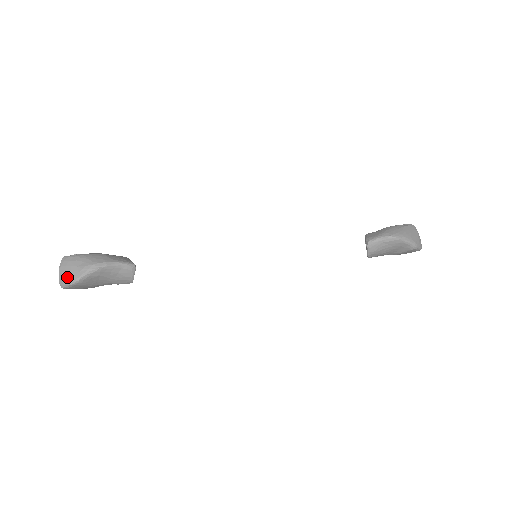
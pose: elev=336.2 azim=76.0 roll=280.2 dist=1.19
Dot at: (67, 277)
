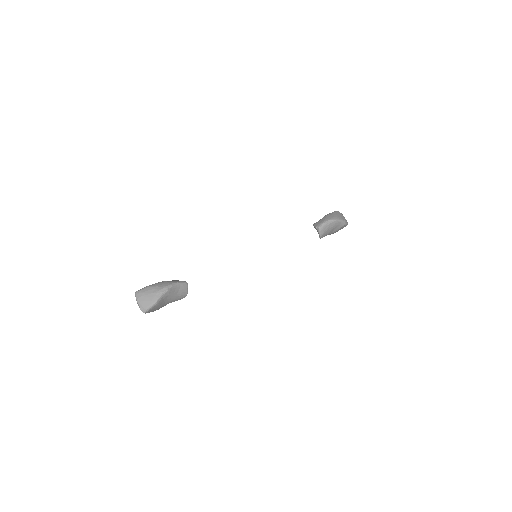
Dot at: (147, 303)
